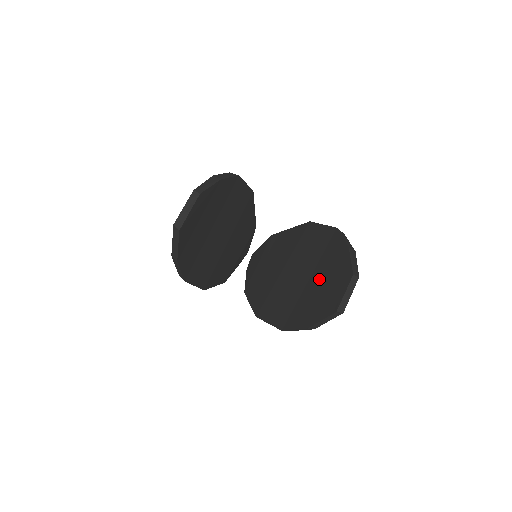
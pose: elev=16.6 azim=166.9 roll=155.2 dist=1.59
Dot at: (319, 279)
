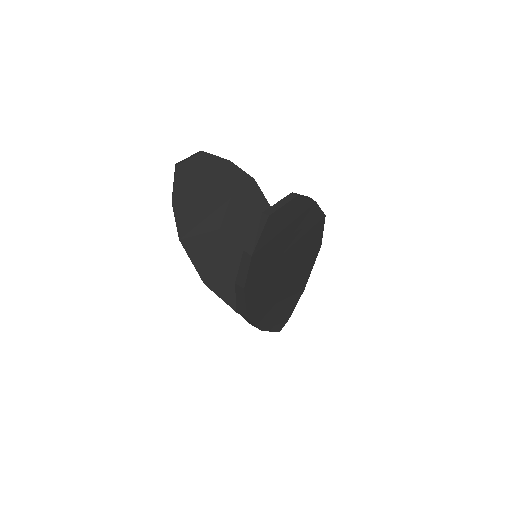
Dot at: occluded
